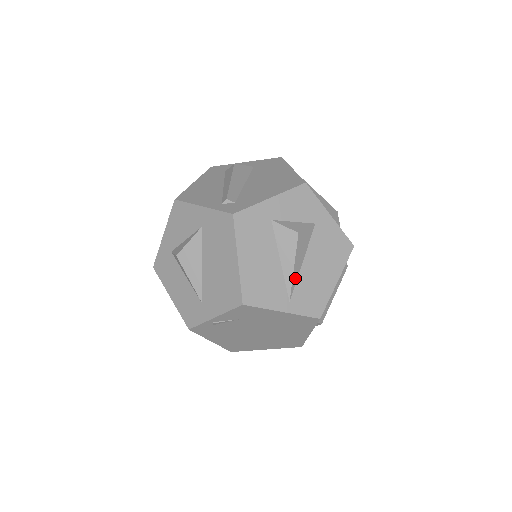
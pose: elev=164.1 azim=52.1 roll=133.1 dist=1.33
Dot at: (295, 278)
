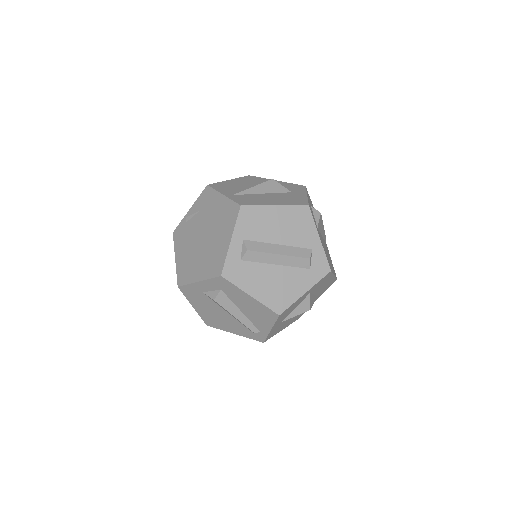
Dot at: (249, 192)
